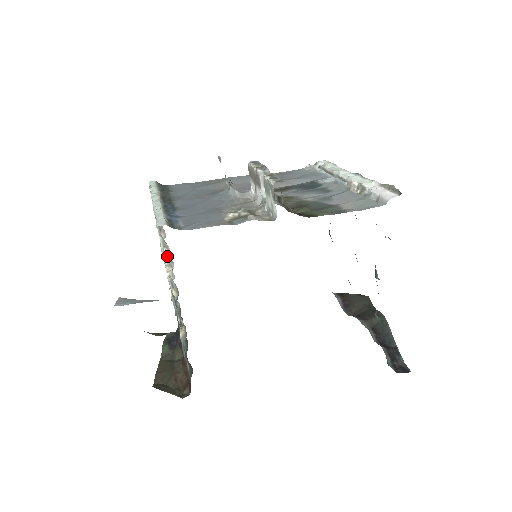
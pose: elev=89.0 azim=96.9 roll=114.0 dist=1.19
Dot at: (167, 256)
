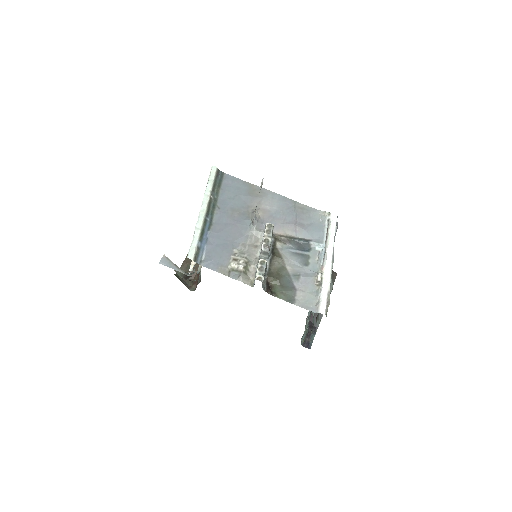
Dot at: occluded
